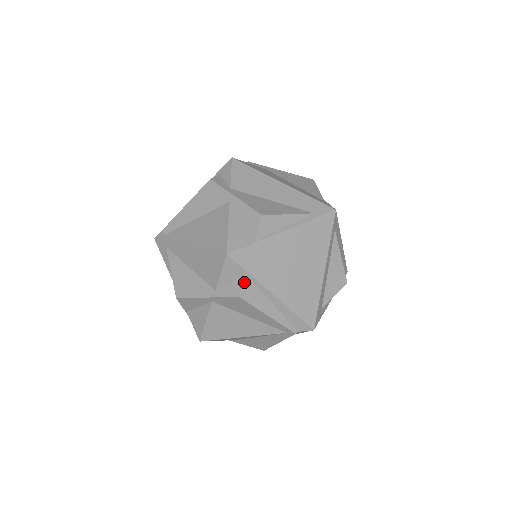
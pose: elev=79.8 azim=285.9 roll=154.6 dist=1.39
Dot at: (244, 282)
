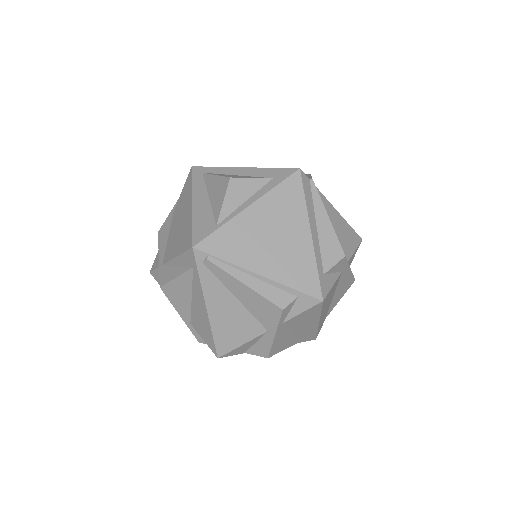
Dot at: occluded
